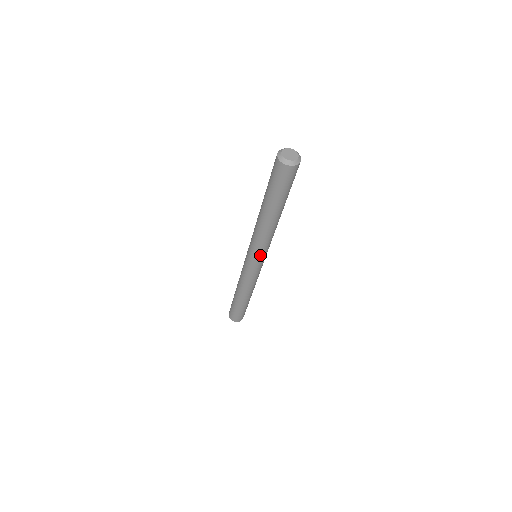
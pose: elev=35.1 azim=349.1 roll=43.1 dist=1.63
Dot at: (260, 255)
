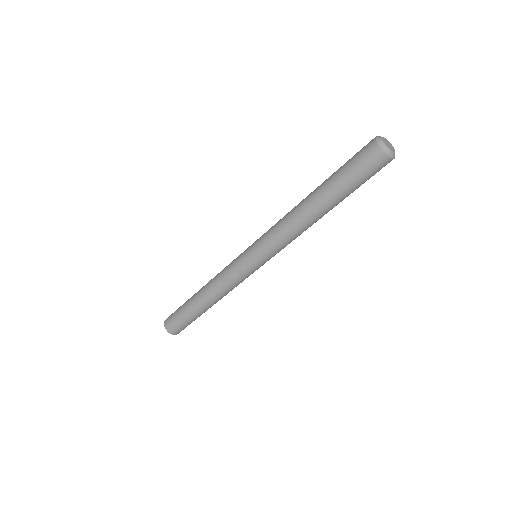
Dot at: (268, 254)
